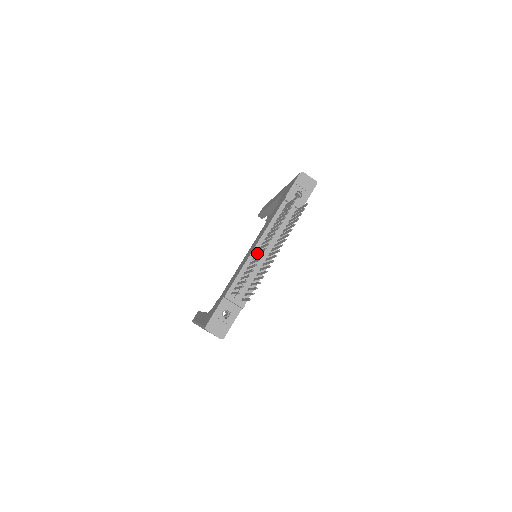
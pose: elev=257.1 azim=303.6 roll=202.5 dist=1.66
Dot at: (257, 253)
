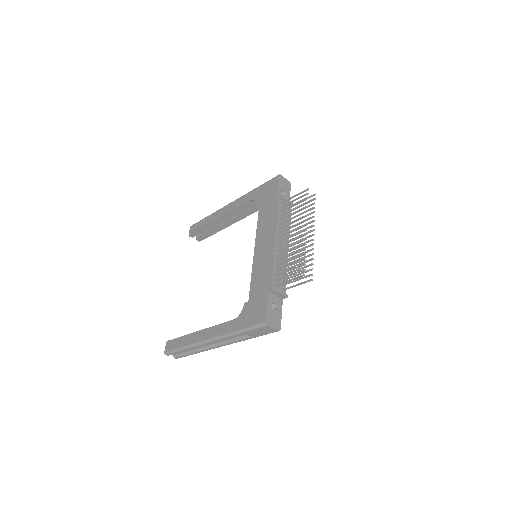
Dot at: (281, 245)
